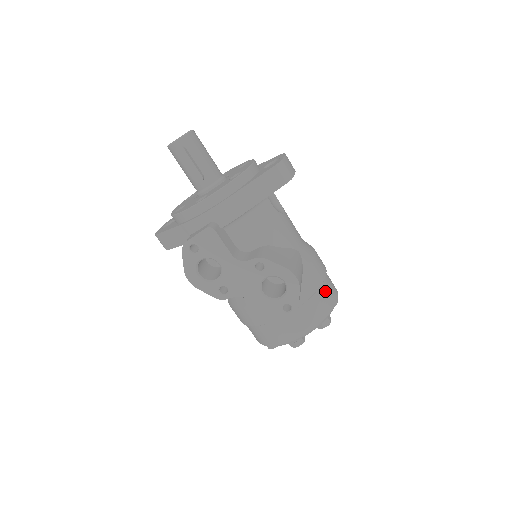
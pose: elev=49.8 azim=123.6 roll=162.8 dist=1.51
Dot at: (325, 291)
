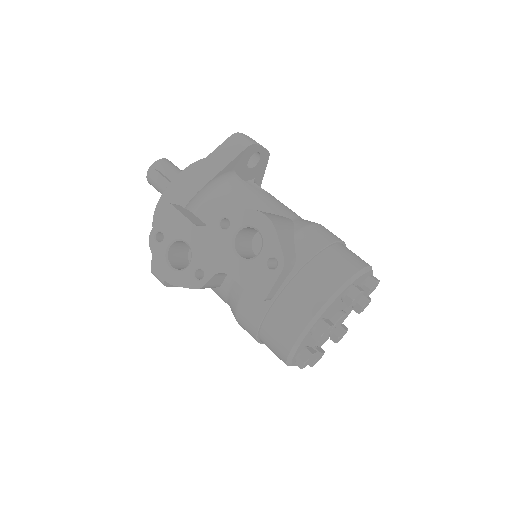
Dot at: (339, 254)
